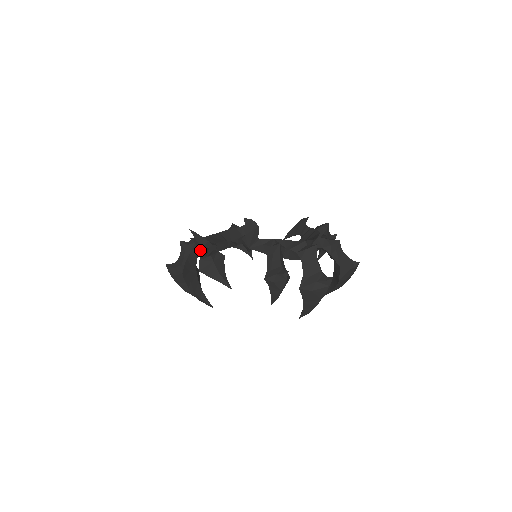
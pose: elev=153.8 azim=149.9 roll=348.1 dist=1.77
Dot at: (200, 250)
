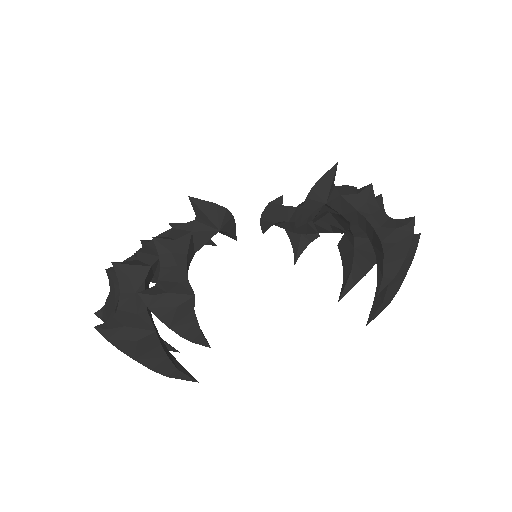
Dot at: (196, 248)
